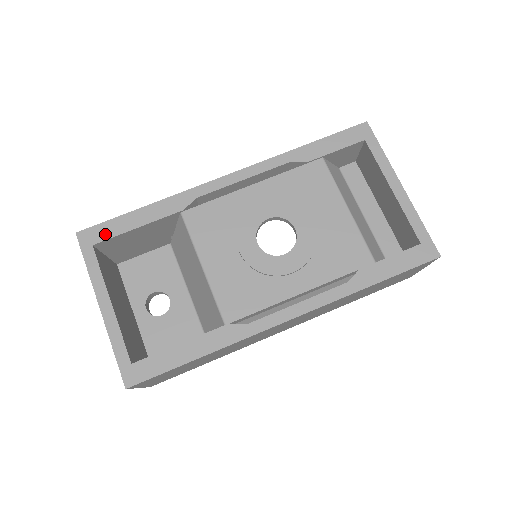
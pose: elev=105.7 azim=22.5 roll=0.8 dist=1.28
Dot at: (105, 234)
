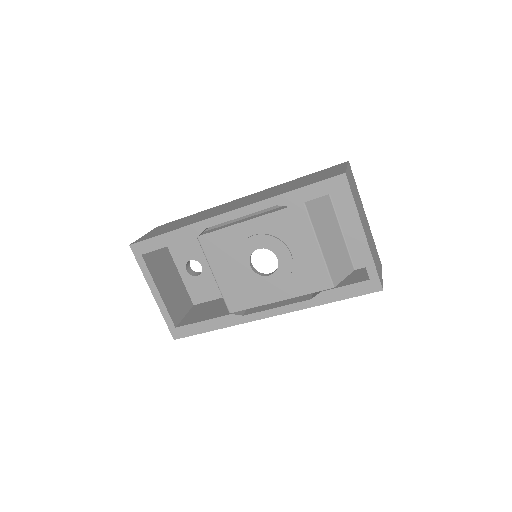
Dot at: (148, 248)
